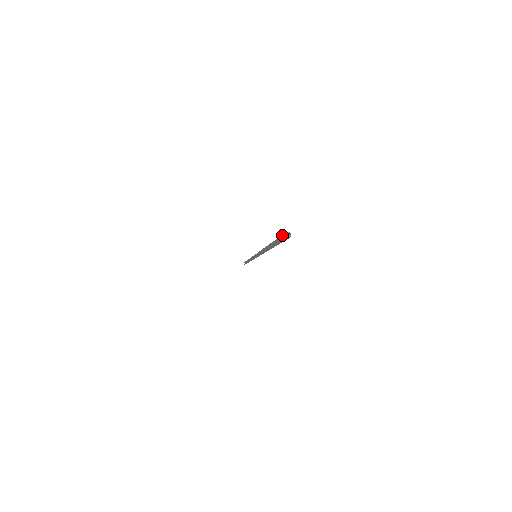
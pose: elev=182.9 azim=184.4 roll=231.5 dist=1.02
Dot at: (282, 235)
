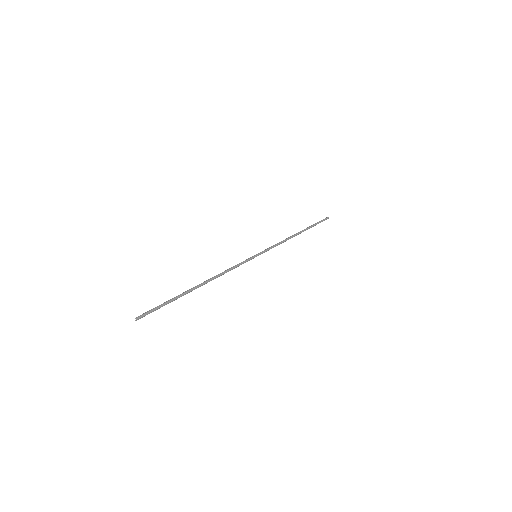
Dot at: occluded
